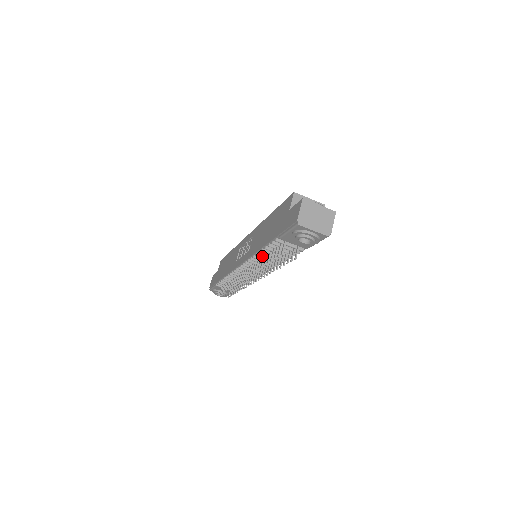
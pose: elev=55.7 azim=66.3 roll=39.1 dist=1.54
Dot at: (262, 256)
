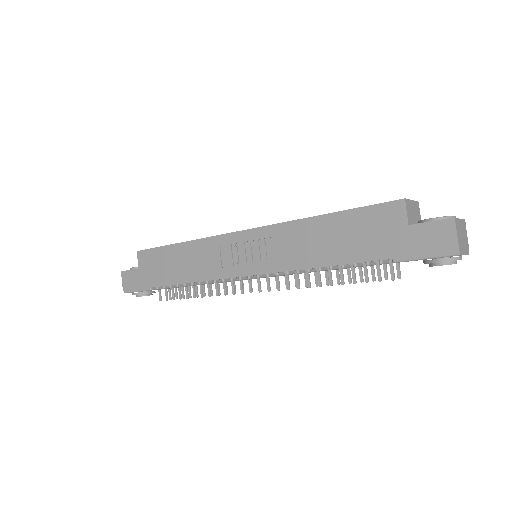
Dot at: (313, 270)
